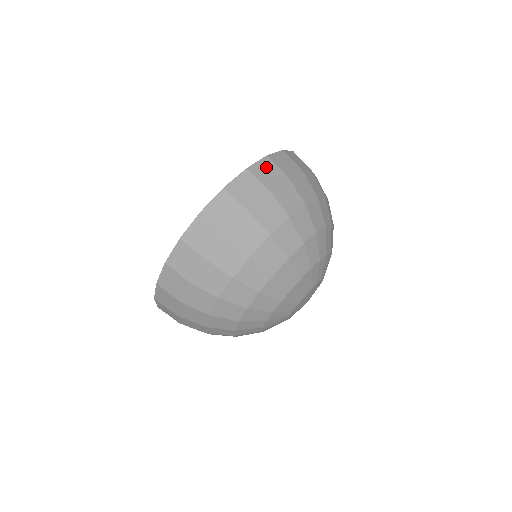
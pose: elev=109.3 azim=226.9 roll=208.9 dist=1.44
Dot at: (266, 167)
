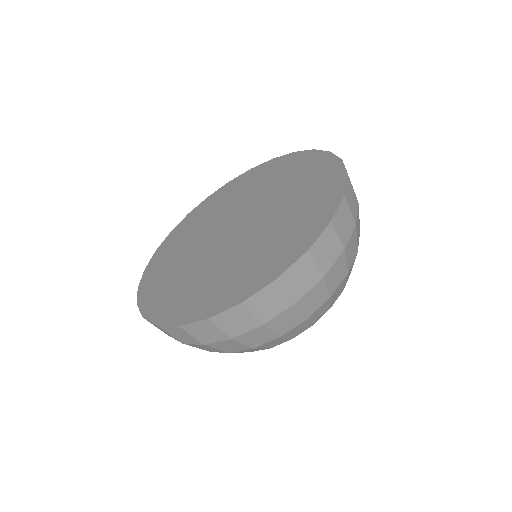
Dot at: (236, 316)
